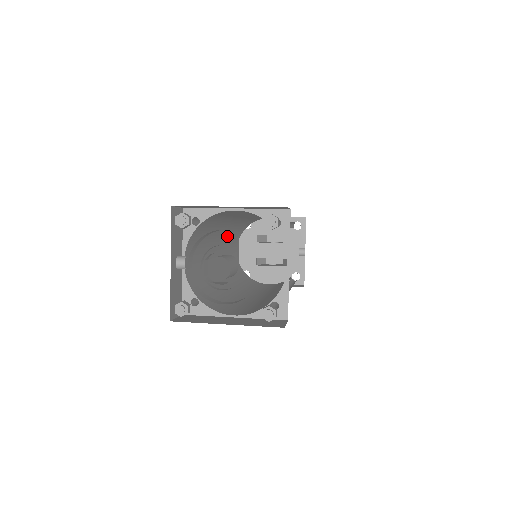
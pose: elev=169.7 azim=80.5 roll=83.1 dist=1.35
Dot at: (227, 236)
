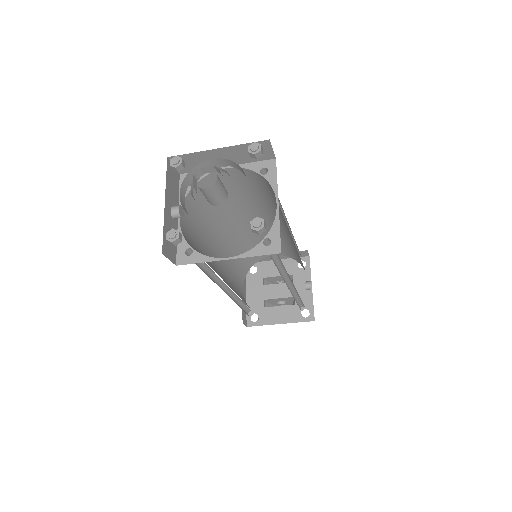
Dot at: (229, 254)
